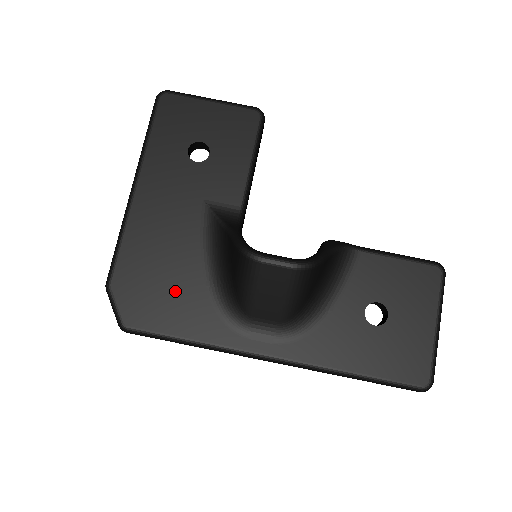
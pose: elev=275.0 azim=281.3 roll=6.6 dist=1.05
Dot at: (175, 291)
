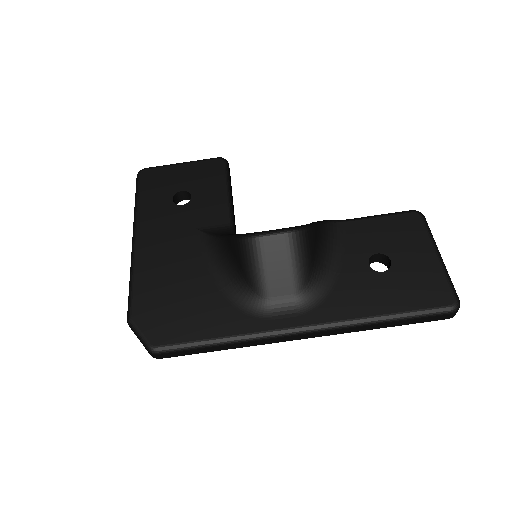
Dot at: (192, 303)
